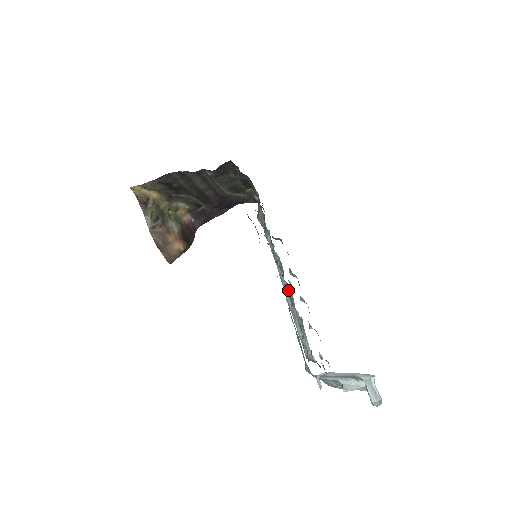
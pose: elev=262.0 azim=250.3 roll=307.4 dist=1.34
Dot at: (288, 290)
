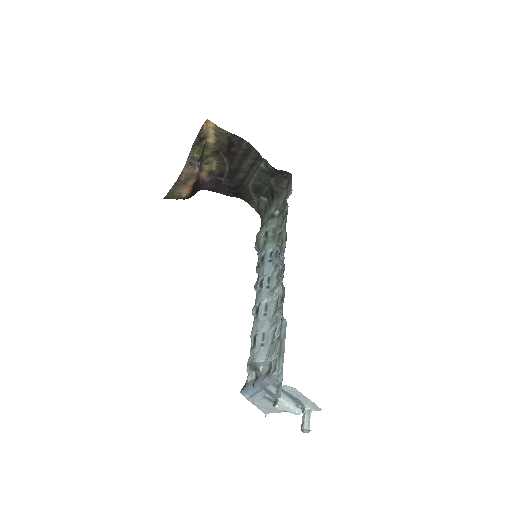
Dot at: (268, 301)
